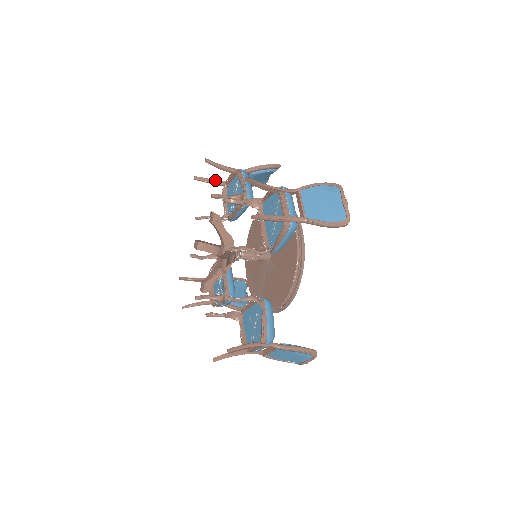
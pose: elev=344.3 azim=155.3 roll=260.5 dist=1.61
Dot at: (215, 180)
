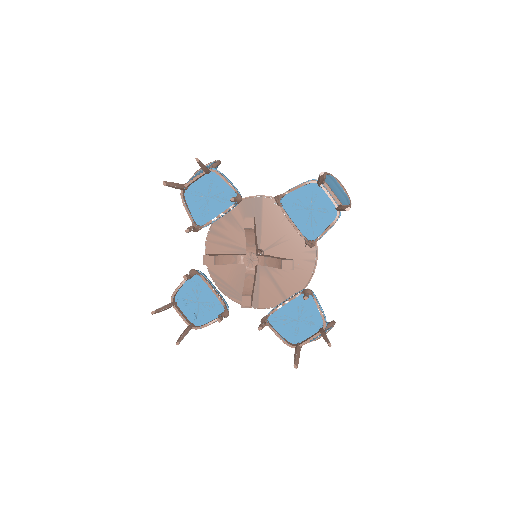
Dot at: (178, 184)
